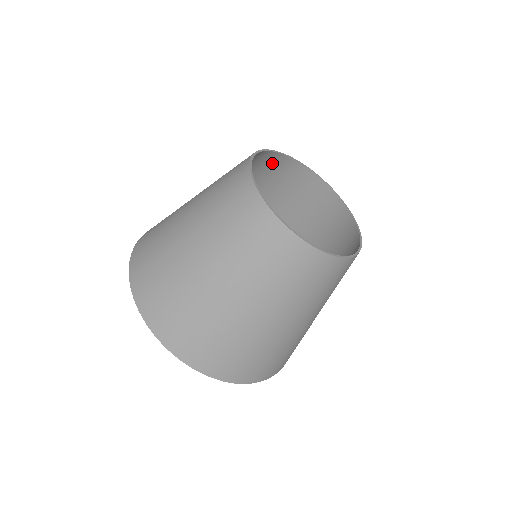
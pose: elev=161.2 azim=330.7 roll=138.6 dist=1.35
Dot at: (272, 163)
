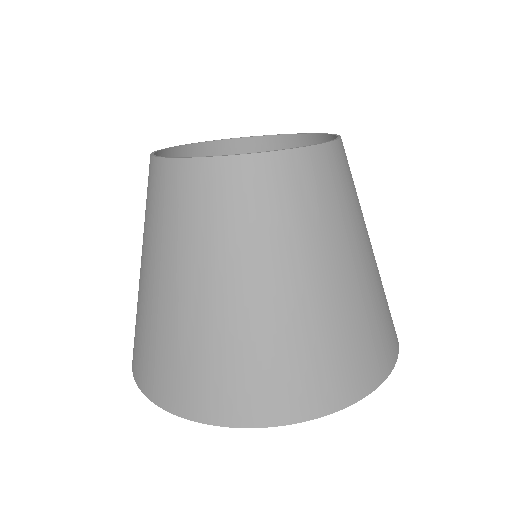
Dot at: occluded
